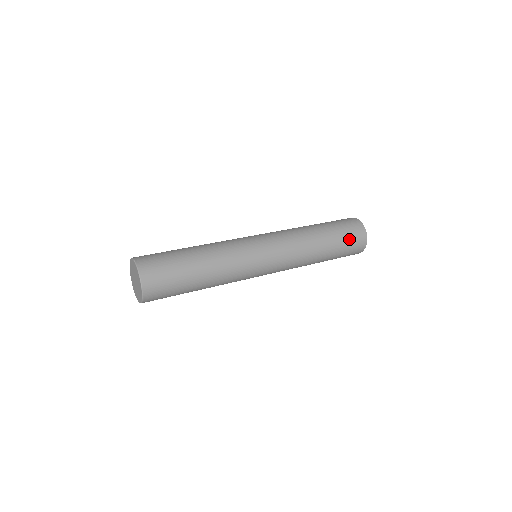
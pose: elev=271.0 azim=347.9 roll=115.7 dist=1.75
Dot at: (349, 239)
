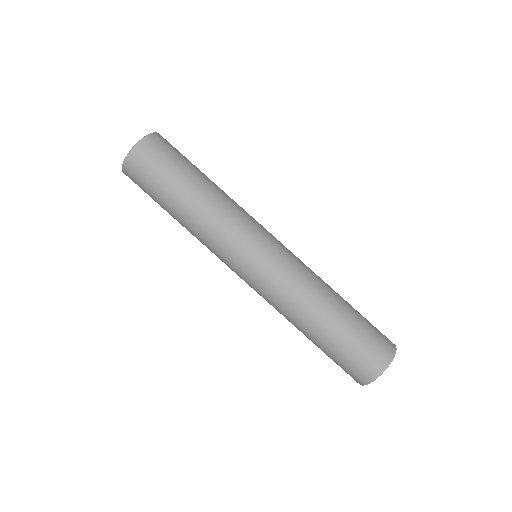
Dot at: (356, 352)
